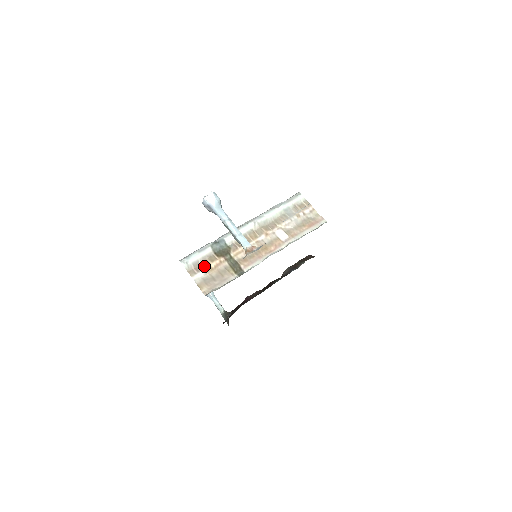
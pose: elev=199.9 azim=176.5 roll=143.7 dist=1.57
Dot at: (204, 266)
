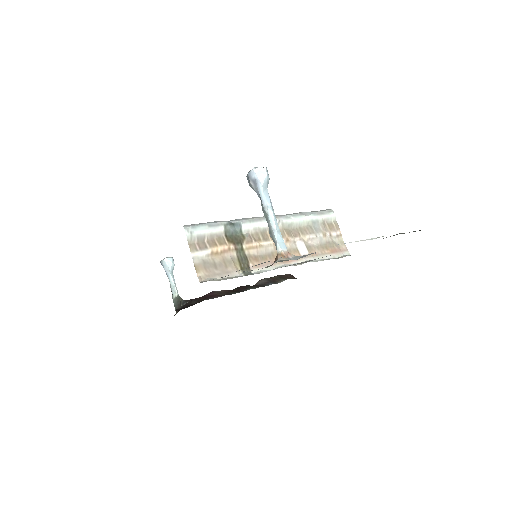
Dot at: (209, 245)
